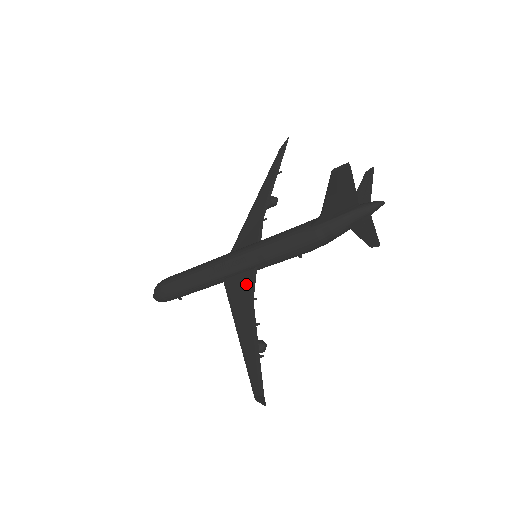
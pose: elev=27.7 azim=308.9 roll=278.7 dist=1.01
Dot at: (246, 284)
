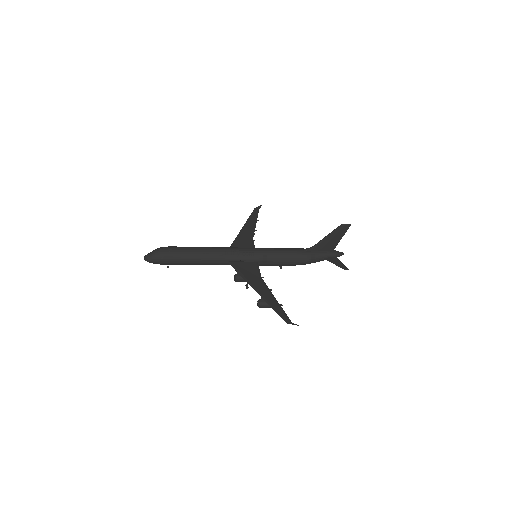
Dot at: (253, 268)
